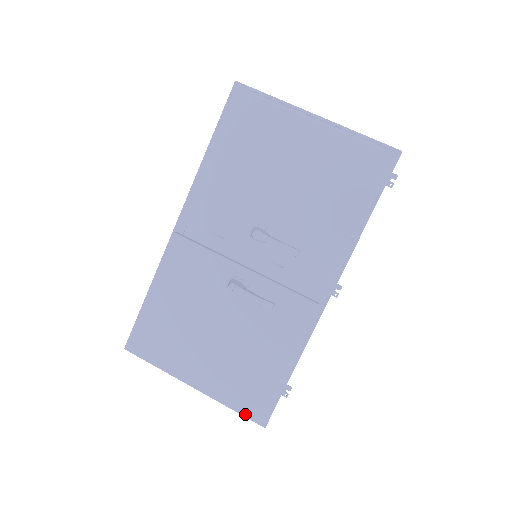
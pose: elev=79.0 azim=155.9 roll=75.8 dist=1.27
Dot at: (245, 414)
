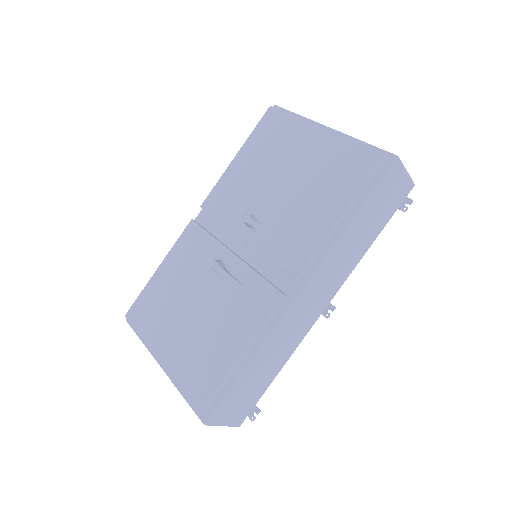
Dot at: (189, 400)
